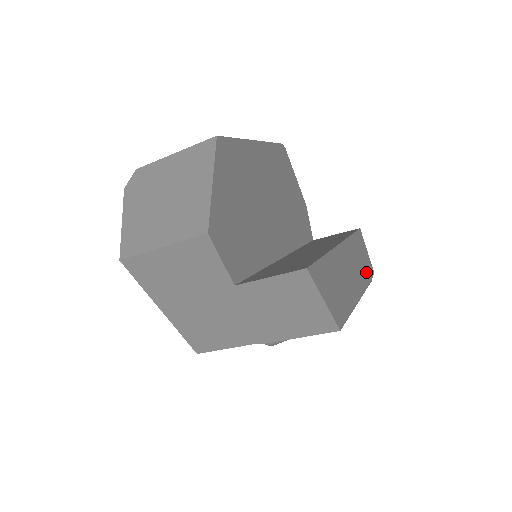
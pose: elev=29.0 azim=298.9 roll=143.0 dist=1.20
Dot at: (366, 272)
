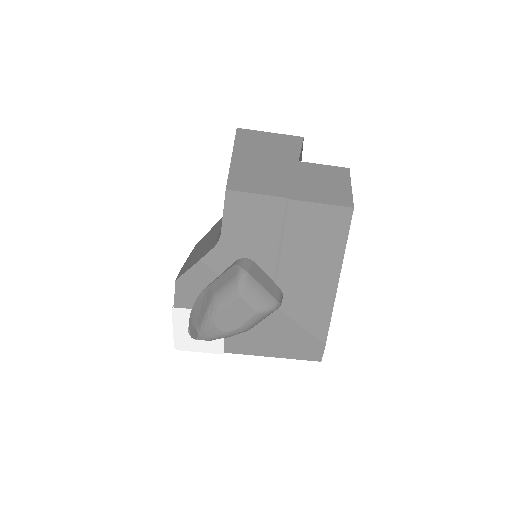
Dot at: occluded
